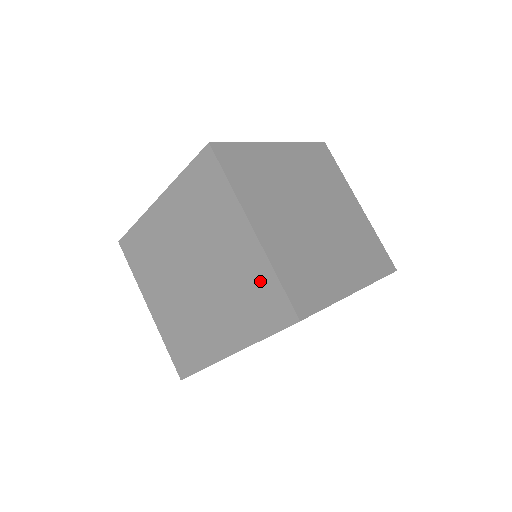
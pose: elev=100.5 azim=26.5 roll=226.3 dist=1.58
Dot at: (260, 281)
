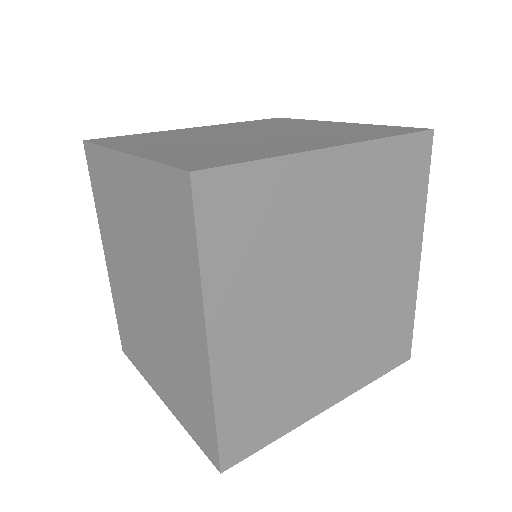
Dot at: (364, 127)
